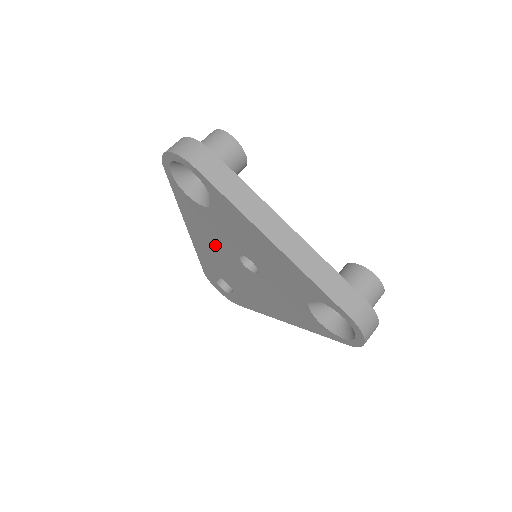
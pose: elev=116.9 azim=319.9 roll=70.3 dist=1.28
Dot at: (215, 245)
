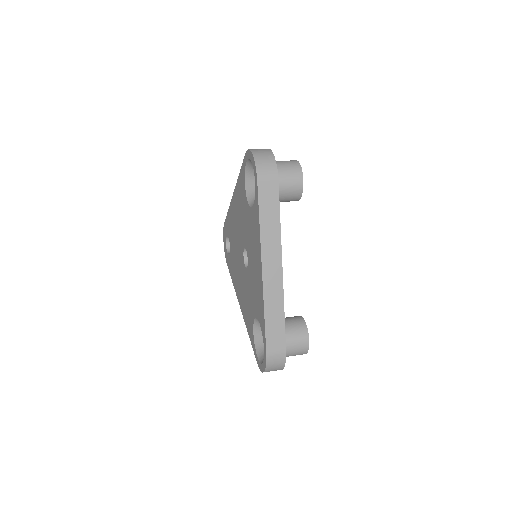
Dot at: (239, 224)
